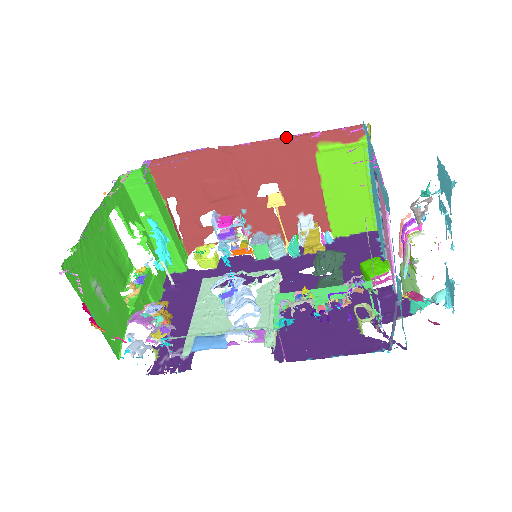
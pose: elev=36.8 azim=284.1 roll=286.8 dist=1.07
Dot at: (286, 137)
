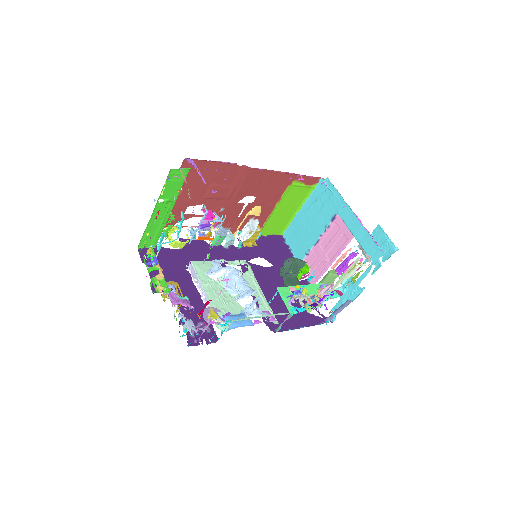
Dot at: (283, 172)
